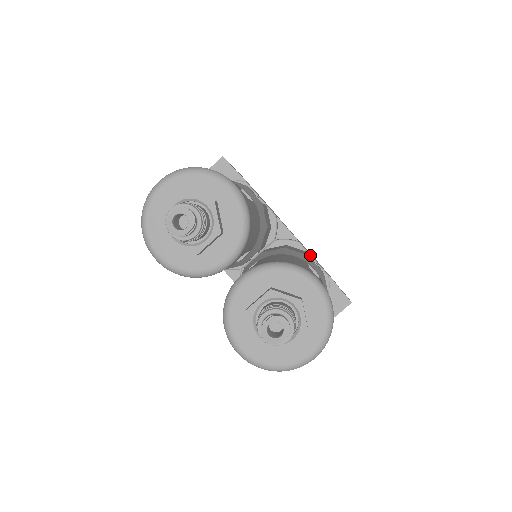
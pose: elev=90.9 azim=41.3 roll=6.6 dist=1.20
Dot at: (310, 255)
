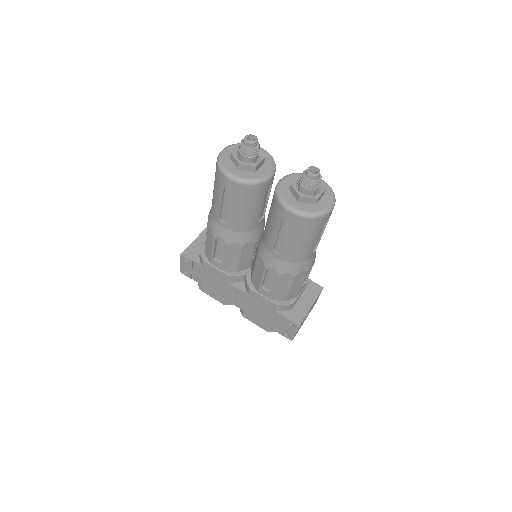
Dot at: occluded
